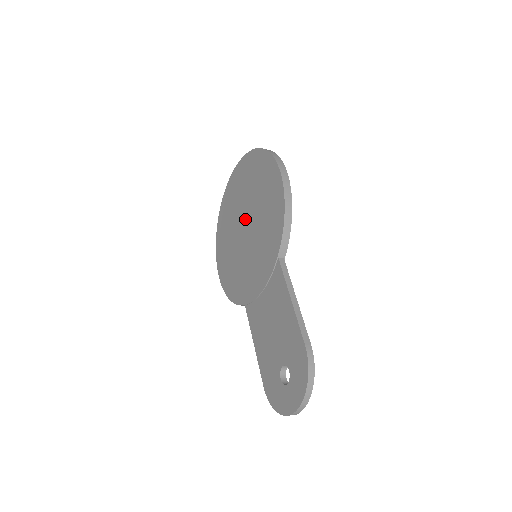
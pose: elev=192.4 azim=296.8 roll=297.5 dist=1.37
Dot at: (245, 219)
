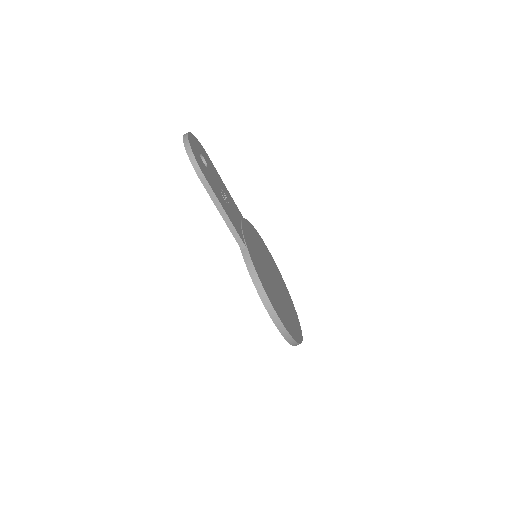
Dot at: occluded
